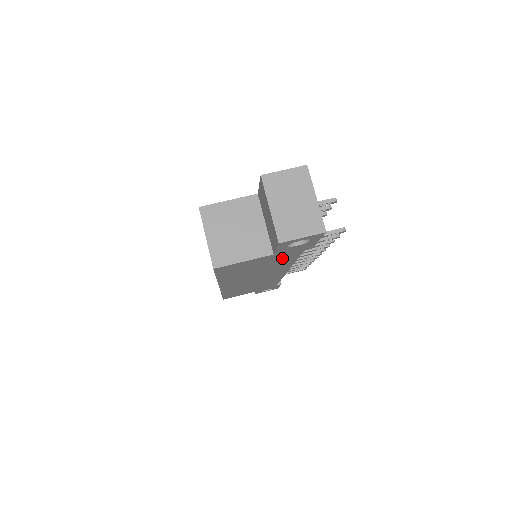
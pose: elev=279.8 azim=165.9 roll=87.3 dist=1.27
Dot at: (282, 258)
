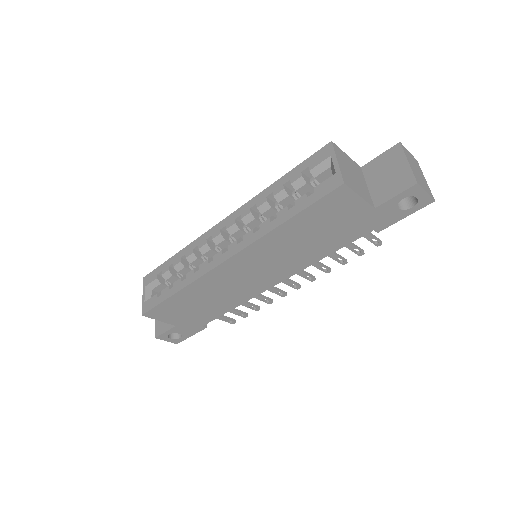
Dot at: (351, 230)
